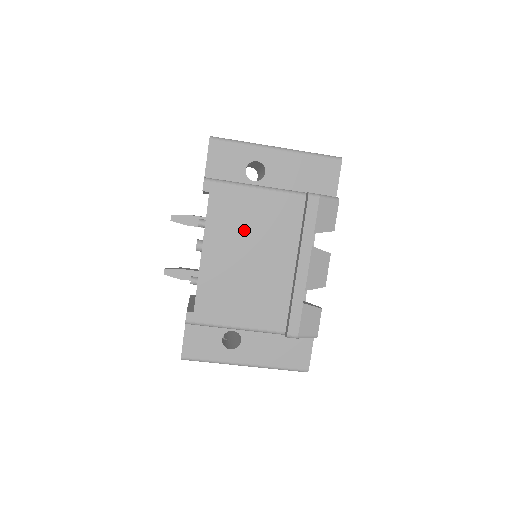
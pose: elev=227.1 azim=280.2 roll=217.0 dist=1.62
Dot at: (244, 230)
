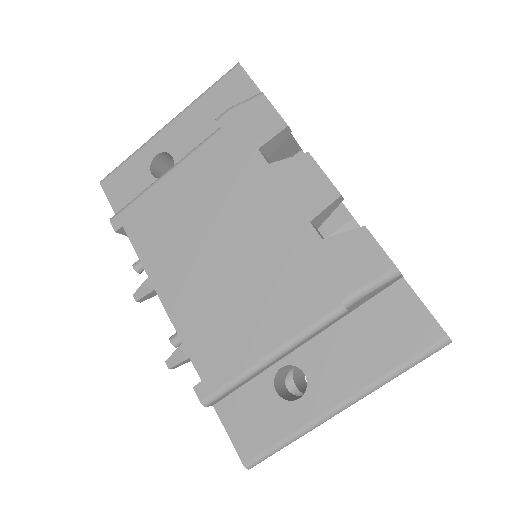
Dot at: (185, 228)
